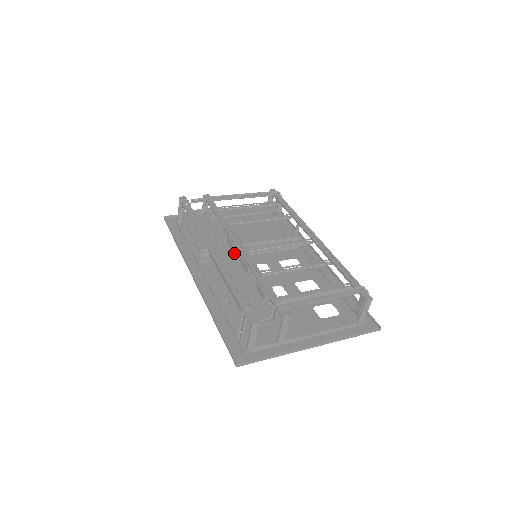
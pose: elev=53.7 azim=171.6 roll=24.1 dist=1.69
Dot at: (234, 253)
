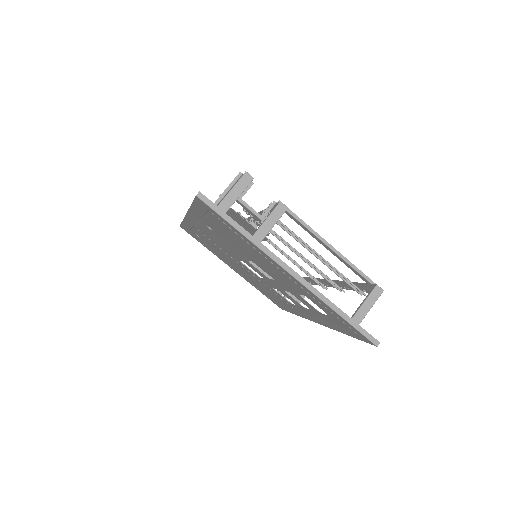
Dot at: occluded
